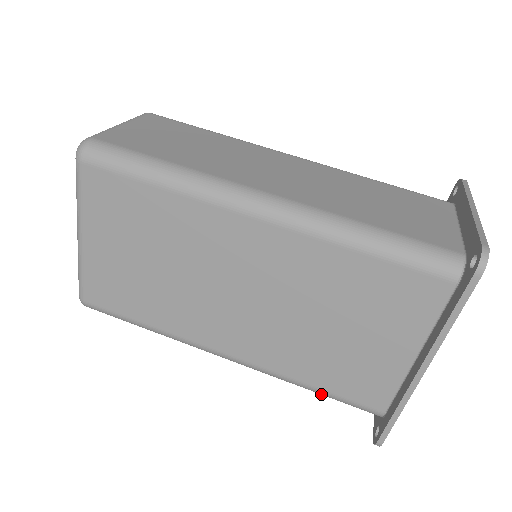
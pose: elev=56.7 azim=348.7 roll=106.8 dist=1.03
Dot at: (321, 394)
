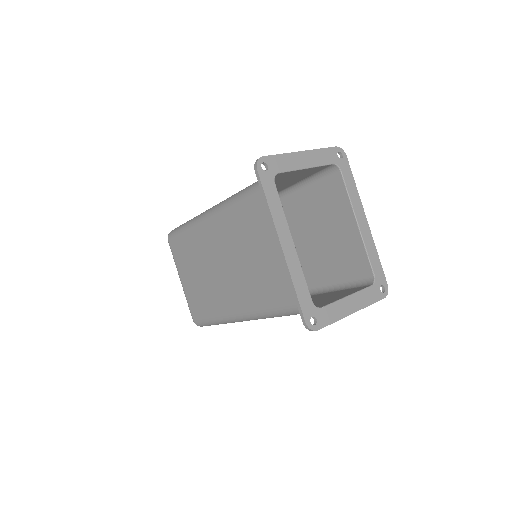
Dot at: (282, 313)
